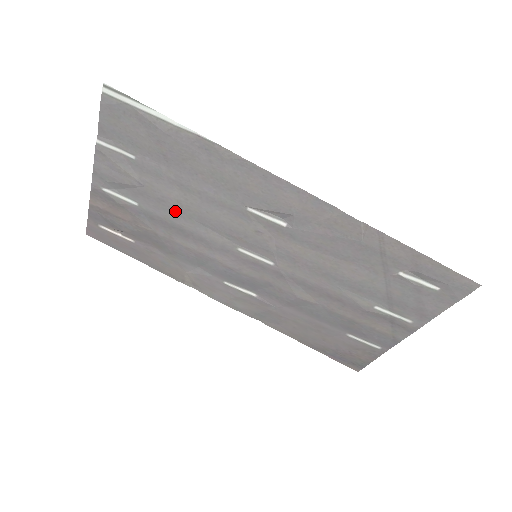
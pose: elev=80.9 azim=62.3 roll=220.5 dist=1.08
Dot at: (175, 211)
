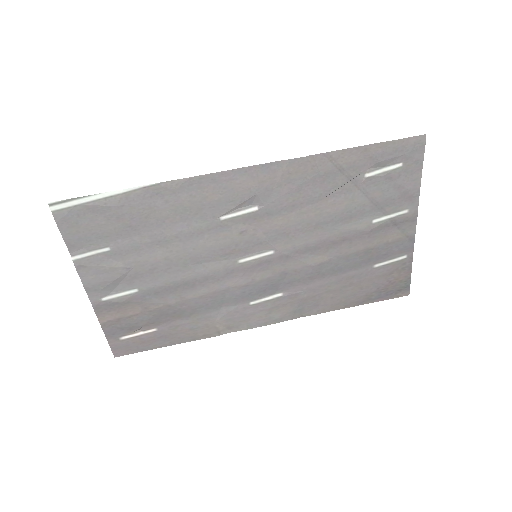
Dot at: (169, 270)
